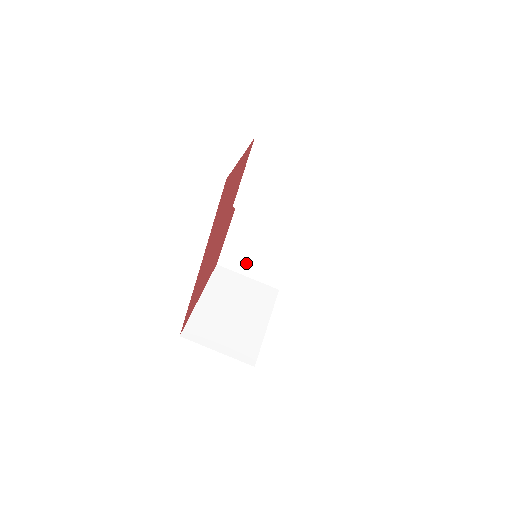
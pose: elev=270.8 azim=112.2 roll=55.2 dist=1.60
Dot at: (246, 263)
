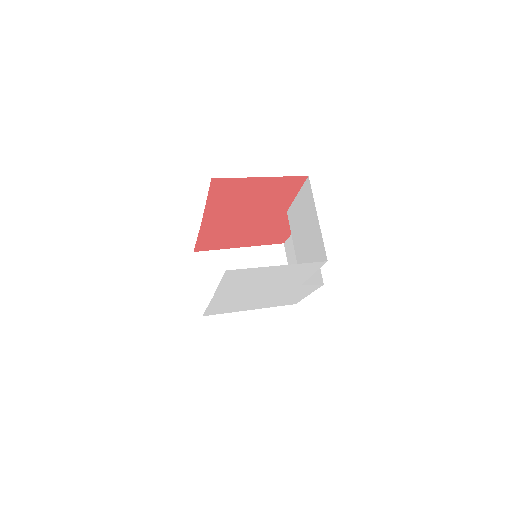
Dot at: (293, 262)
